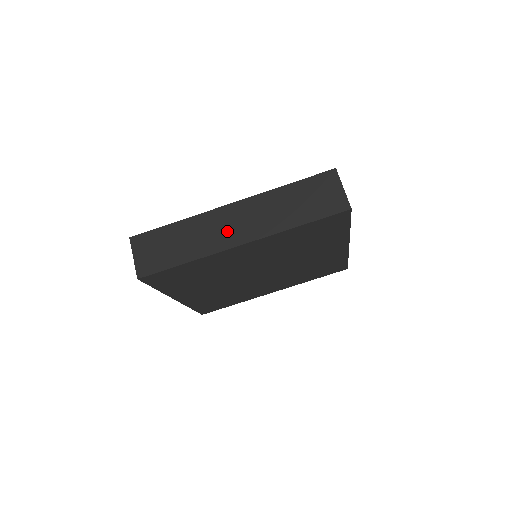
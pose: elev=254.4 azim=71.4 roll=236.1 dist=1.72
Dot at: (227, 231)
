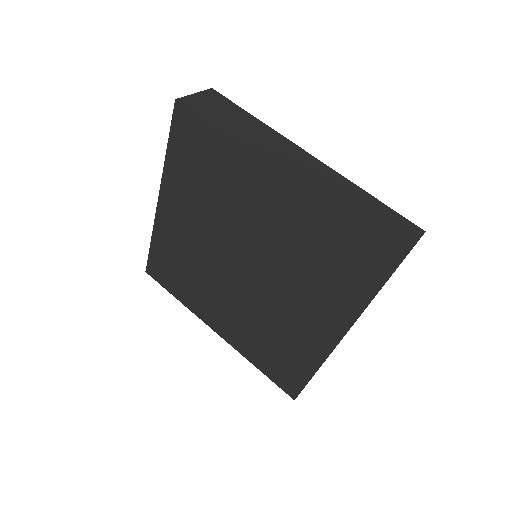
Dot at: (282, 157)
